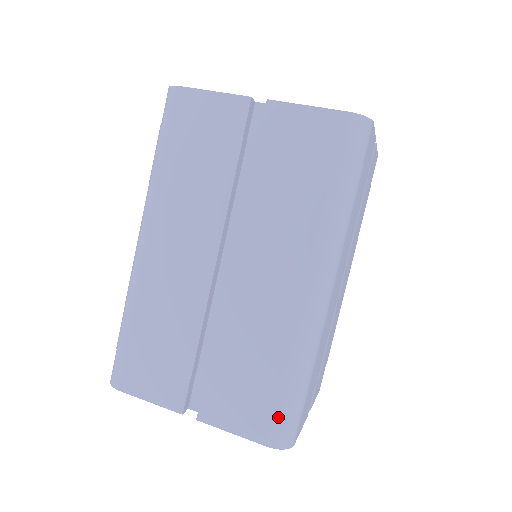
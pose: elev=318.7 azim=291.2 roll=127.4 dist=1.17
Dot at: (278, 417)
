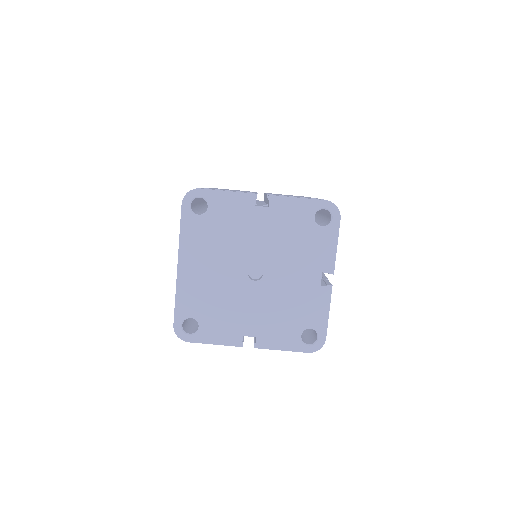
Dot at: occluded
